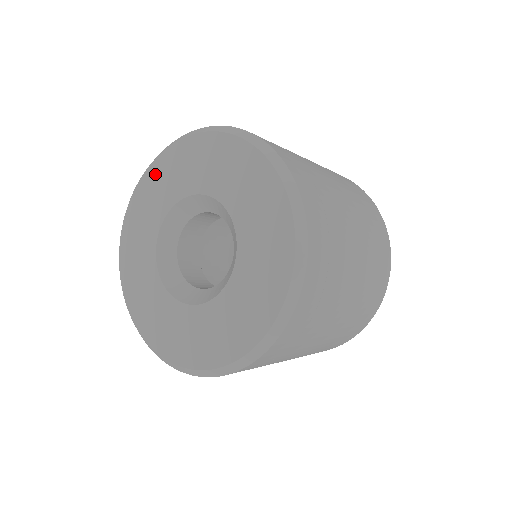
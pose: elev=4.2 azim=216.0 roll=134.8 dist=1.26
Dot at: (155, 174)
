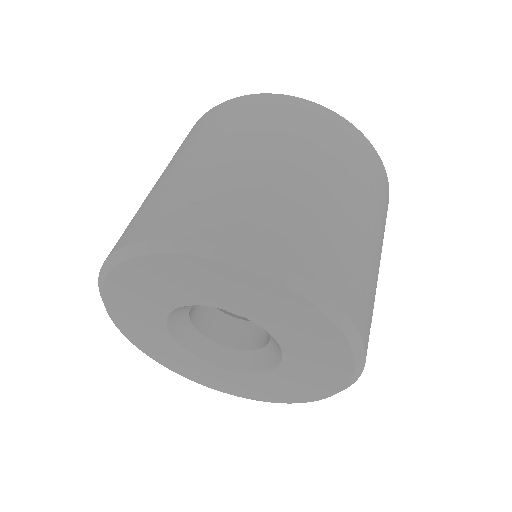
Dot at: (122, 285)
